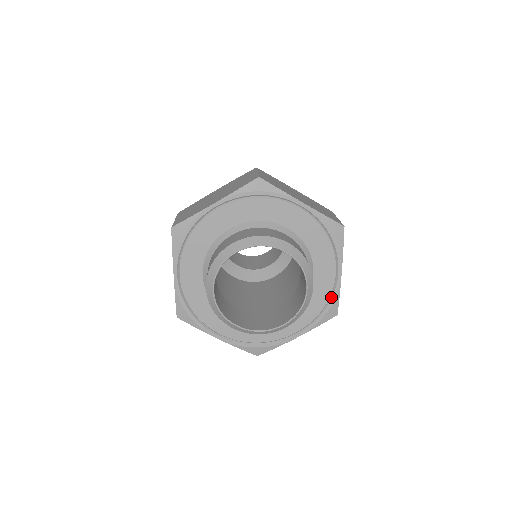
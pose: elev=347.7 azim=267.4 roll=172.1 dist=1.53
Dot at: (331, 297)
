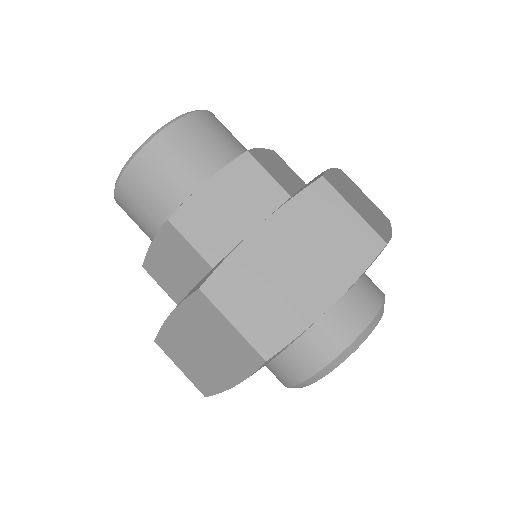
Dot at: occluded
